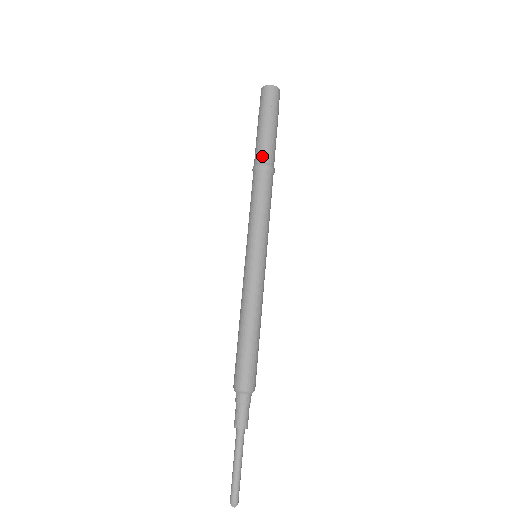
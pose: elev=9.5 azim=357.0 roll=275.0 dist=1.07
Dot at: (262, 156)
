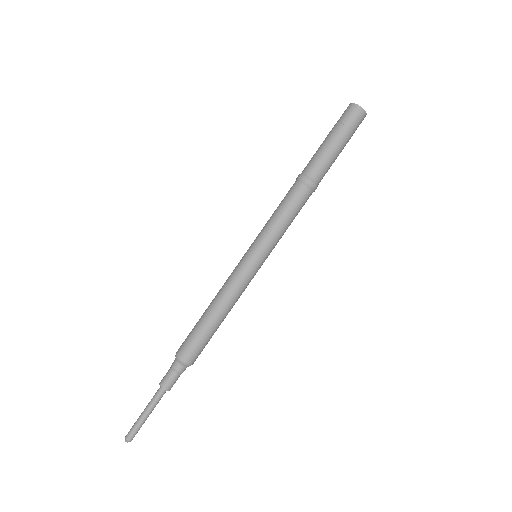
Dot at: (312, 171)
